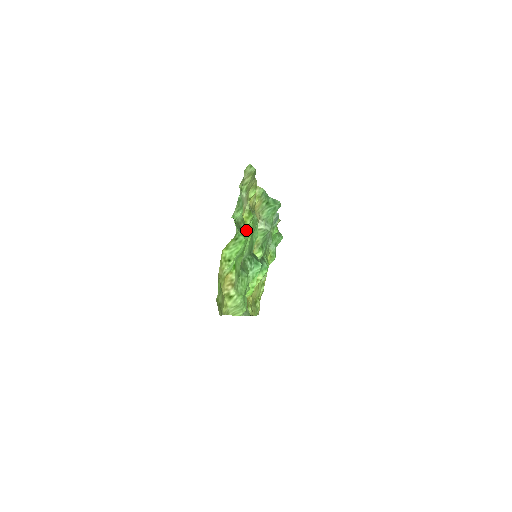
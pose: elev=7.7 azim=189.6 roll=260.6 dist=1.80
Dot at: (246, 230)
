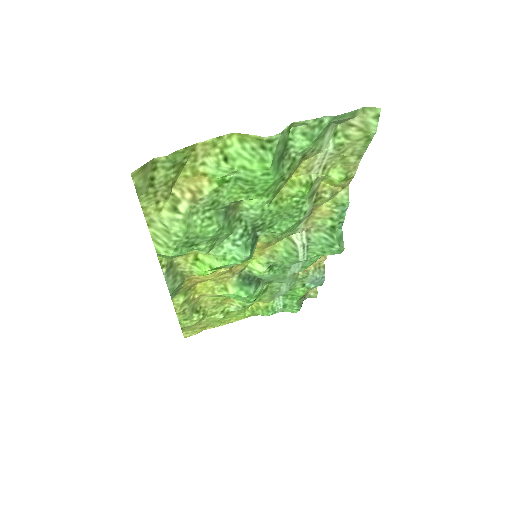
Dot at: (283, 194)
